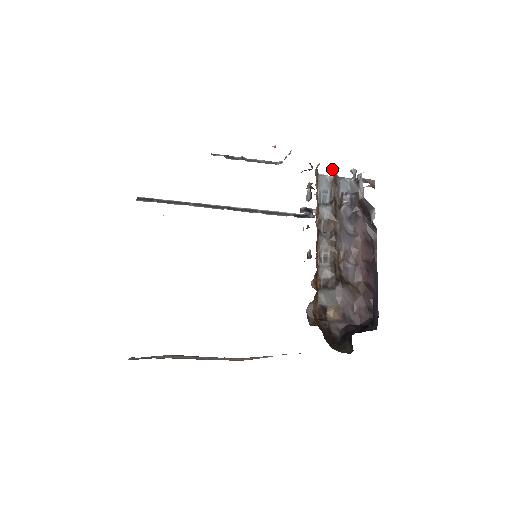
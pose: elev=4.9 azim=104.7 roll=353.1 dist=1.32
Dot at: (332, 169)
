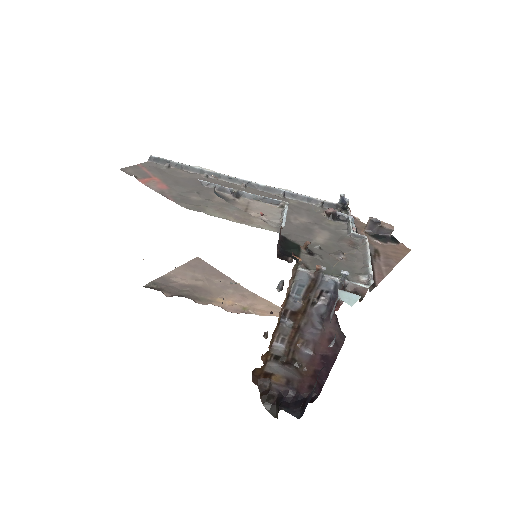
Dot at: (316, 268)
